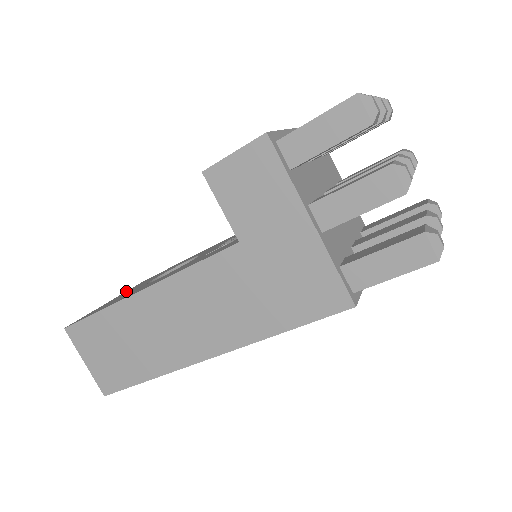
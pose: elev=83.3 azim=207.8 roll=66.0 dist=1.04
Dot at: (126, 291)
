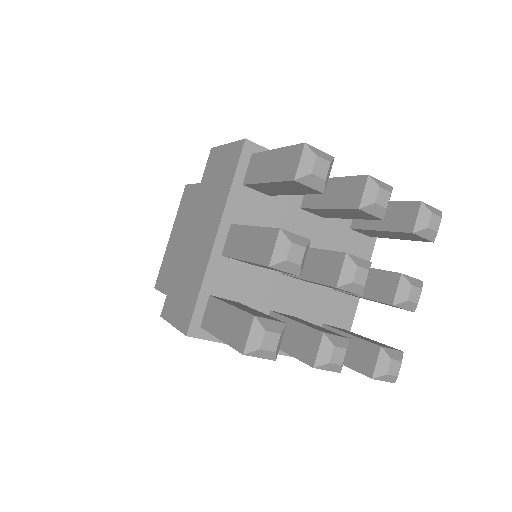
Dot at: (176, 216)
